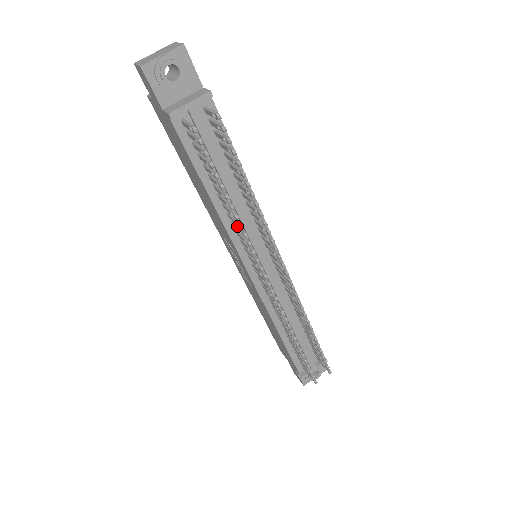
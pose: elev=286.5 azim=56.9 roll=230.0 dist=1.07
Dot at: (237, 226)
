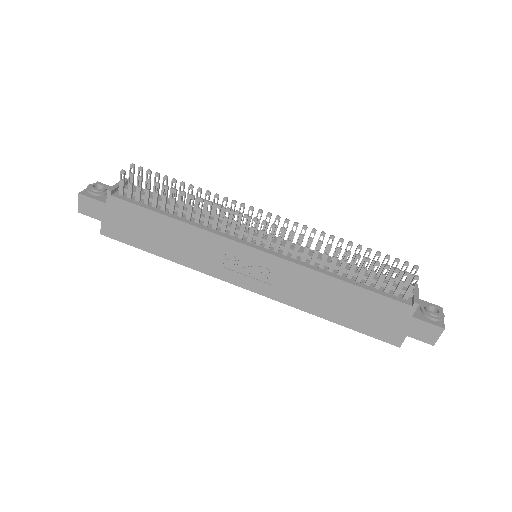
Dot at: (205, 215)
